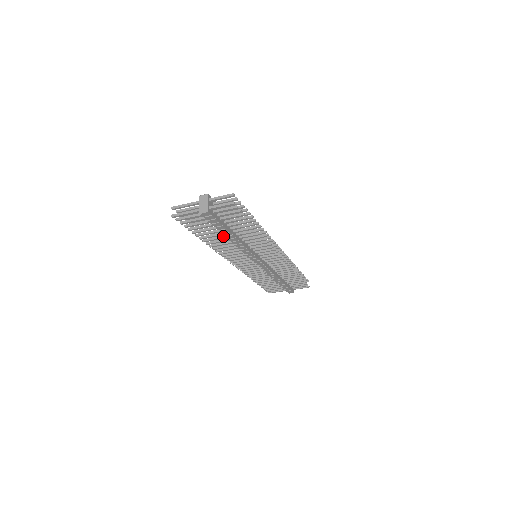
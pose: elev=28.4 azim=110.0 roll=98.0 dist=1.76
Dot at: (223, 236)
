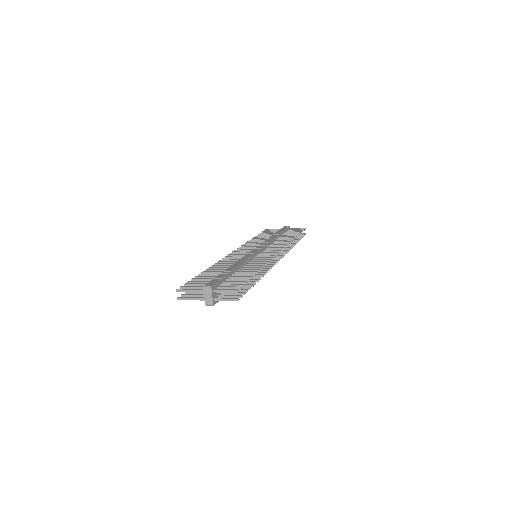
Dot at: occluded
